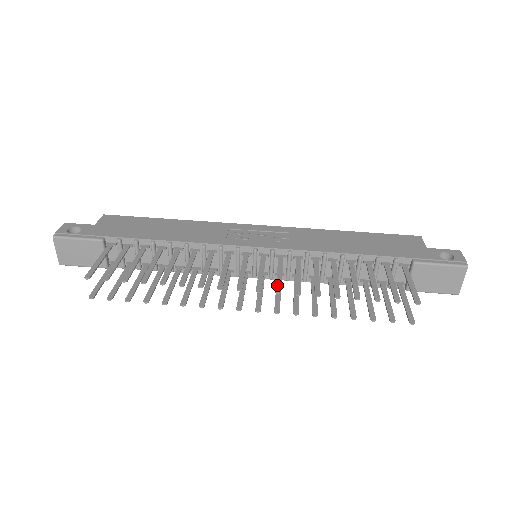
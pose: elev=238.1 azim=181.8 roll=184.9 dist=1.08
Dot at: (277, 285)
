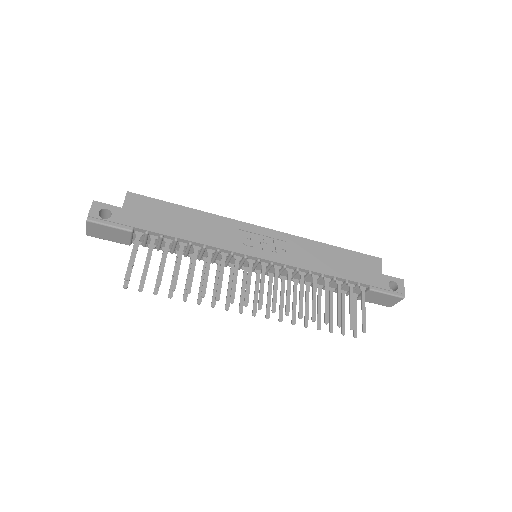
Dot at: (273, 303)
